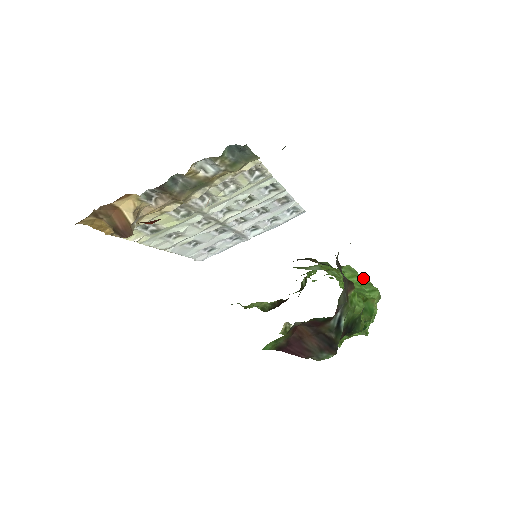
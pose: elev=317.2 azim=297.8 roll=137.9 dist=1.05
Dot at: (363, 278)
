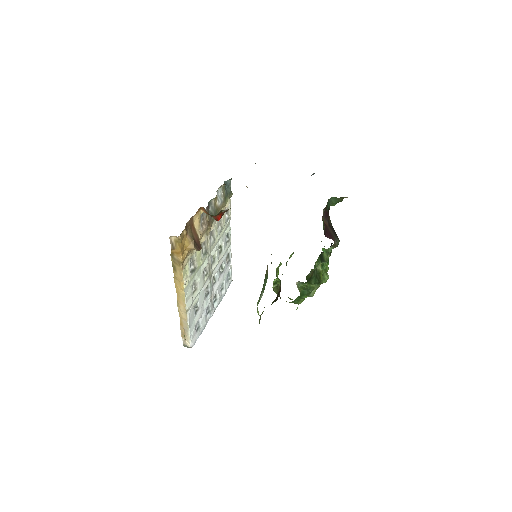
Dot at: occluded
